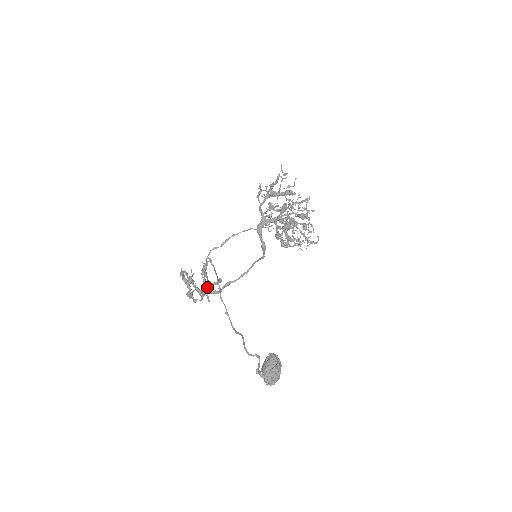
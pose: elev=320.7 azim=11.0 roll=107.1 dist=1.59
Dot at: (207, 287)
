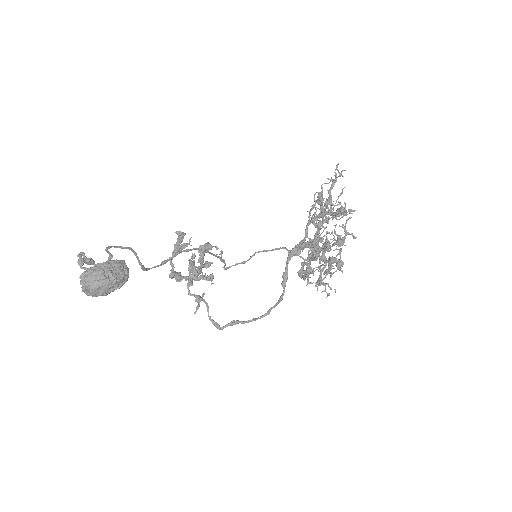
Dot at: (195, 273)
